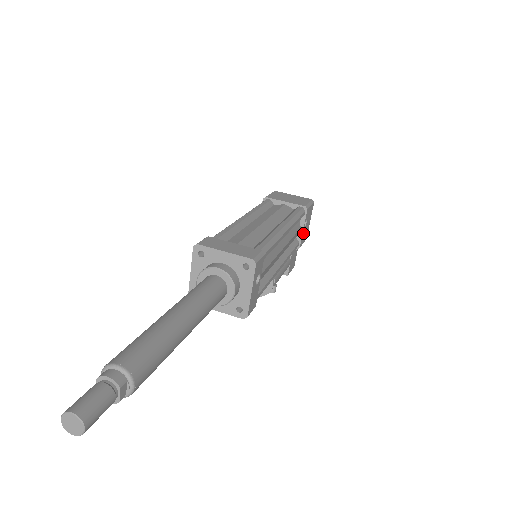
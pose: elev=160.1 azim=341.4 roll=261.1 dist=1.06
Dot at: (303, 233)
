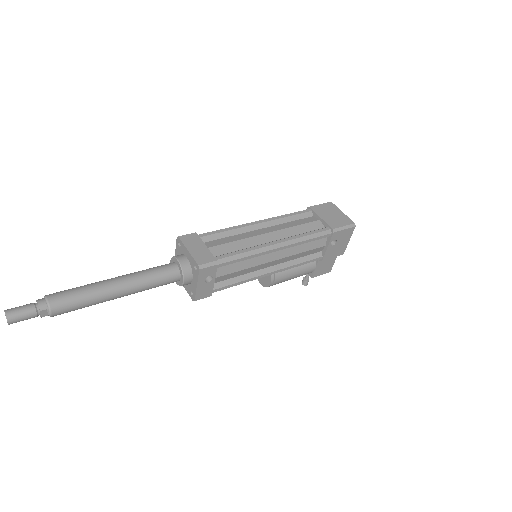
Dot at: (329, 250)
